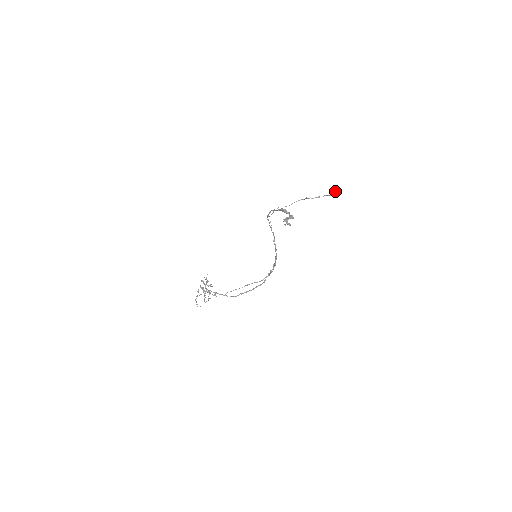
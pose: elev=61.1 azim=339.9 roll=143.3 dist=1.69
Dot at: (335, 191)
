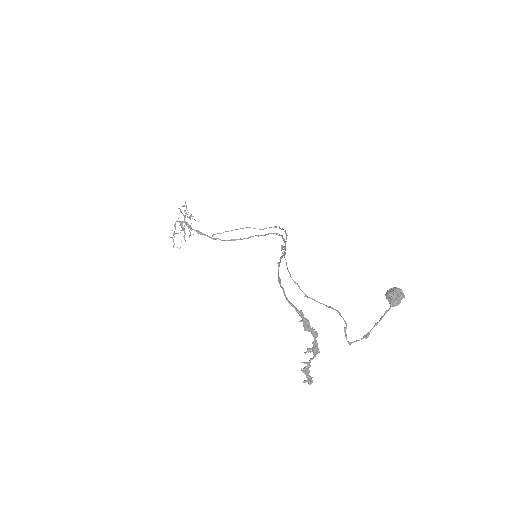
Dot at: (396, 303)
